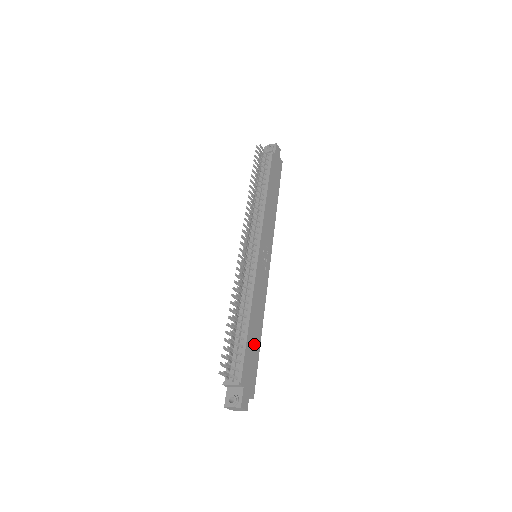
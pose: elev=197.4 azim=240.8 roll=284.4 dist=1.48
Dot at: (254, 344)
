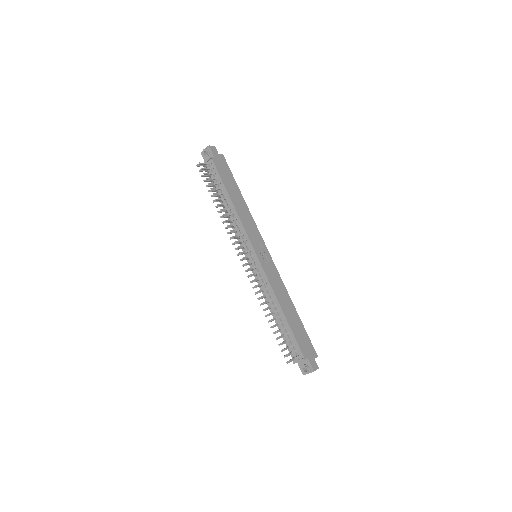
Dot at: (296, 323)
